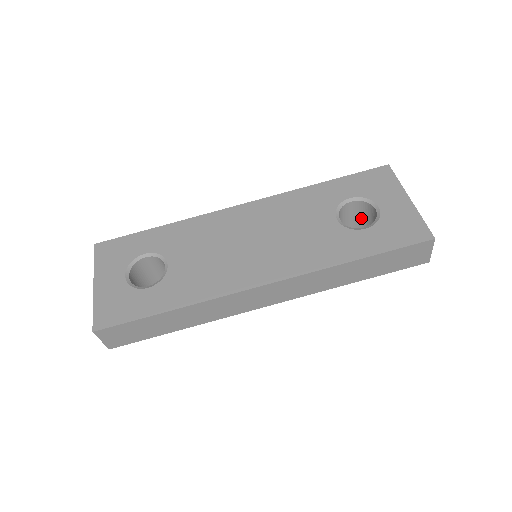
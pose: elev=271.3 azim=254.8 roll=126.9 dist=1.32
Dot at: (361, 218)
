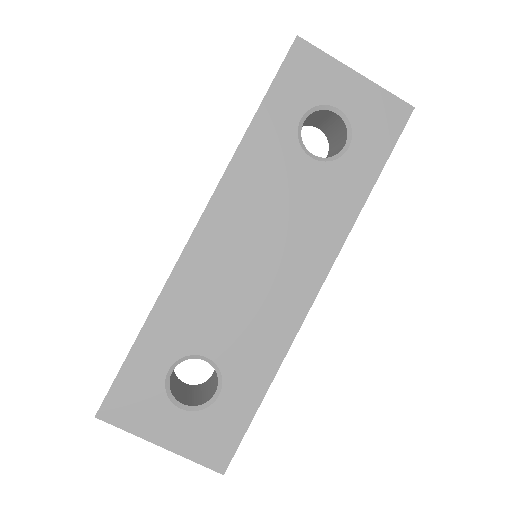
Dot at: (305, 121)
